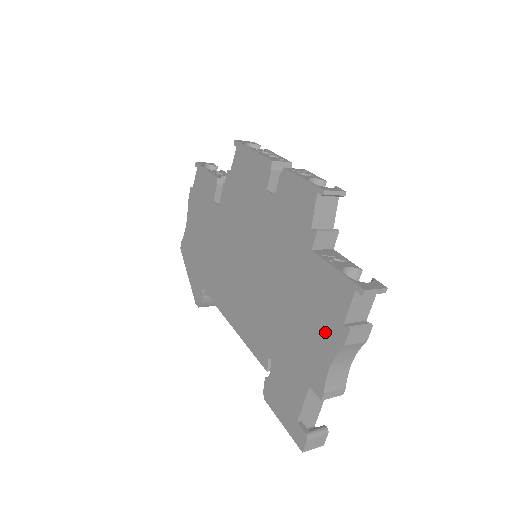
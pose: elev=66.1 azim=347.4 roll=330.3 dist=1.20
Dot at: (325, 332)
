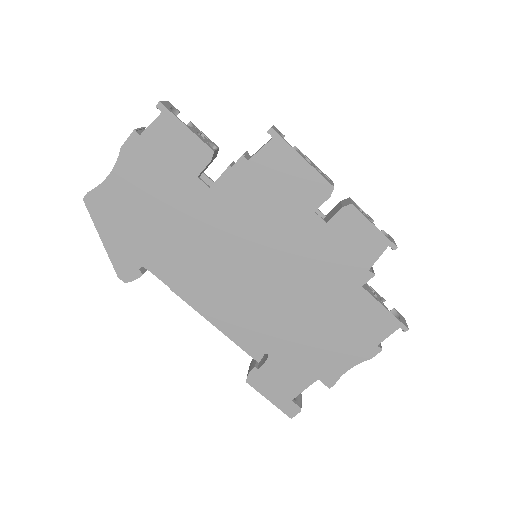
Dot at: (354, 347)
